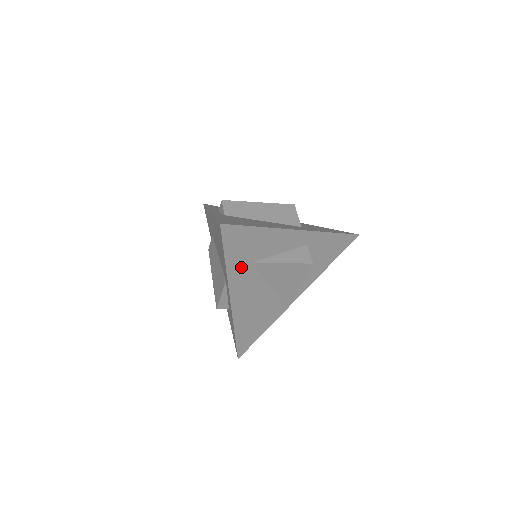
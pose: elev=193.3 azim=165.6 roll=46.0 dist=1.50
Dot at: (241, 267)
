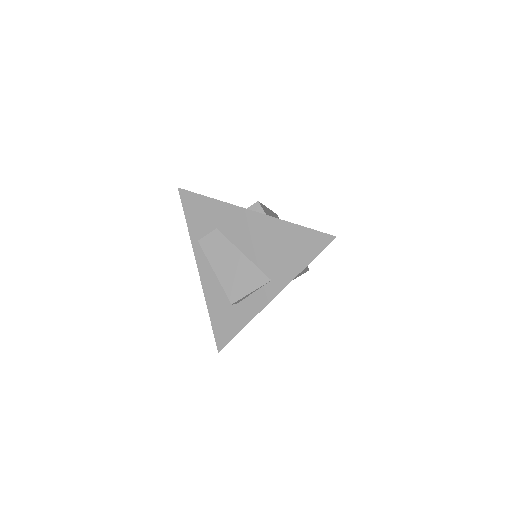
Dot at: occluded
